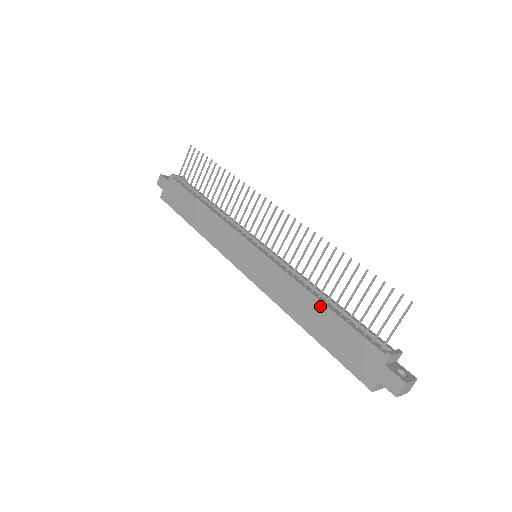
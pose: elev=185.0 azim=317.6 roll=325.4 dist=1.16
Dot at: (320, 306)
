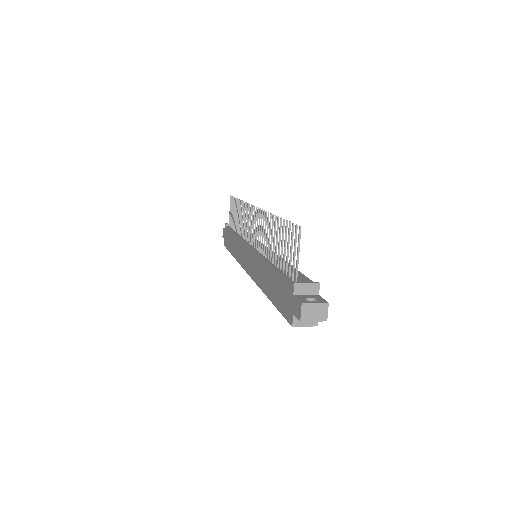
Dot at: (269, 269)
